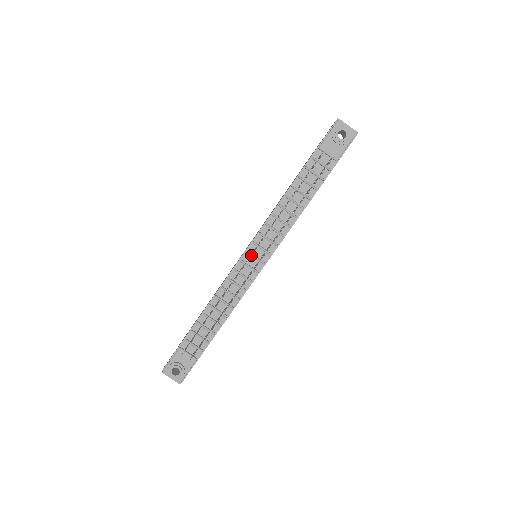
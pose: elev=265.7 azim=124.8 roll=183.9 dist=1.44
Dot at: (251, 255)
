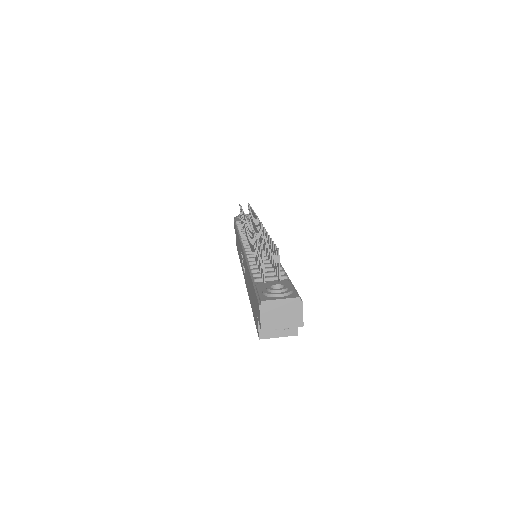
Dot at: (249, 243)
